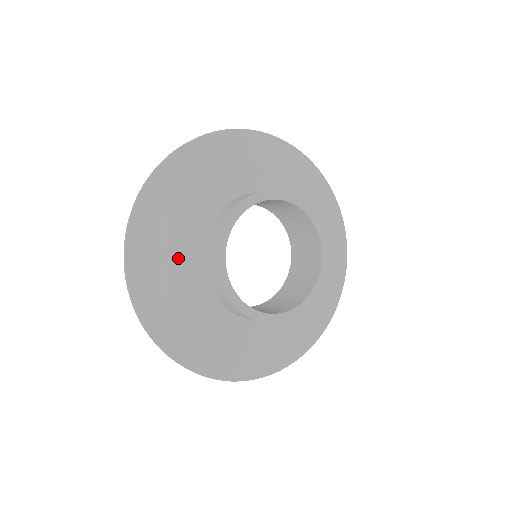
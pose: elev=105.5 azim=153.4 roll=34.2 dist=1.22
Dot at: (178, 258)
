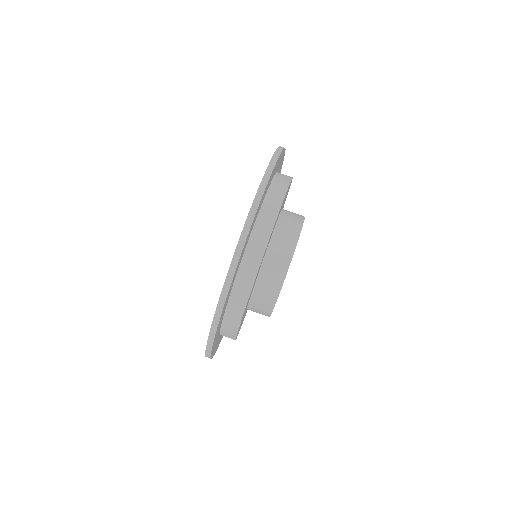
Dot at: occluded
